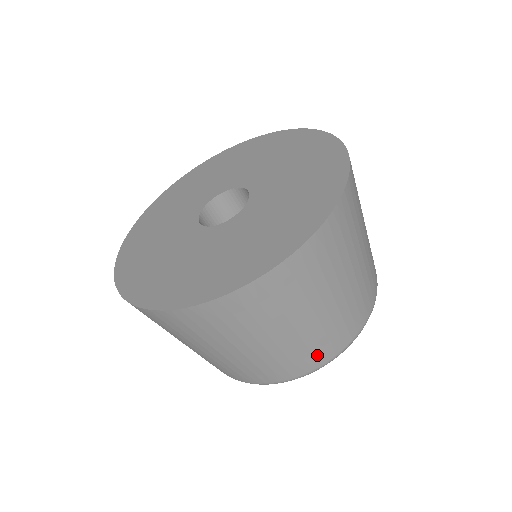
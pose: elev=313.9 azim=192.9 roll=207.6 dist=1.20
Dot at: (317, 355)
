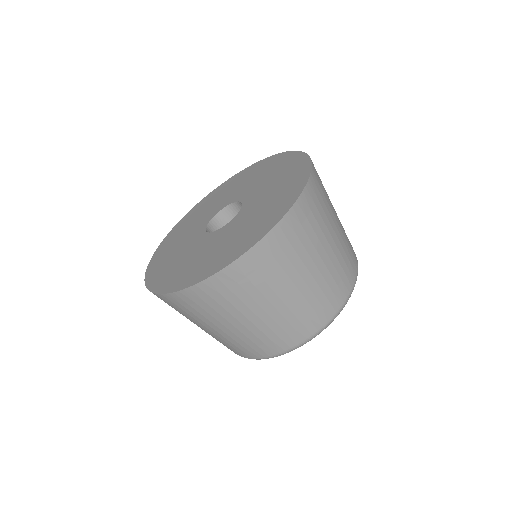
Dot at: (326, 307)
